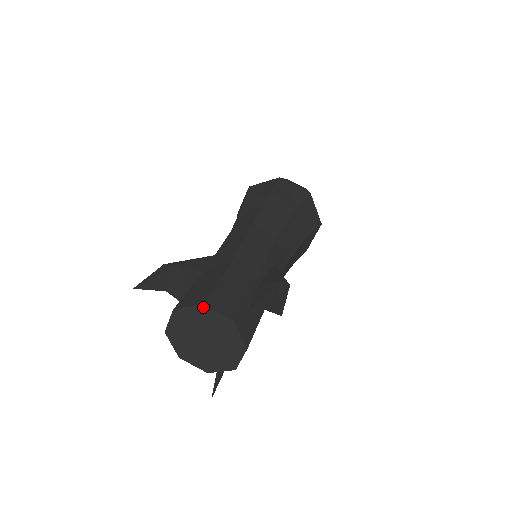
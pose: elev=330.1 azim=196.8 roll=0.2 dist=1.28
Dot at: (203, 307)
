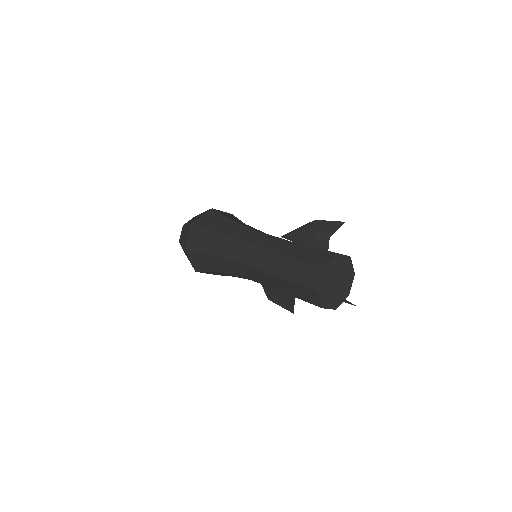
Dot at: (324, 268)
